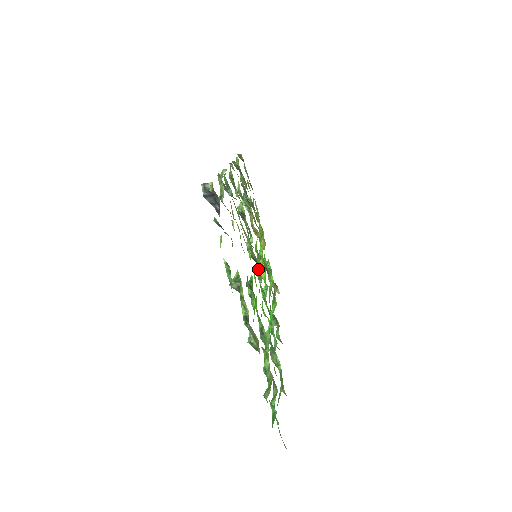
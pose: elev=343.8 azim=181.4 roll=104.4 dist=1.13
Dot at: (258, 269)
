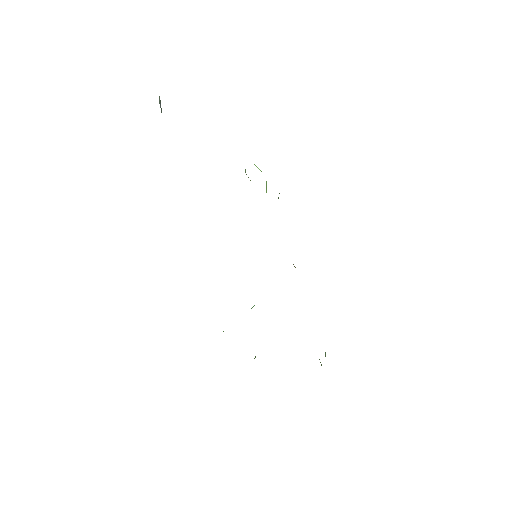
Dot at: occluded
